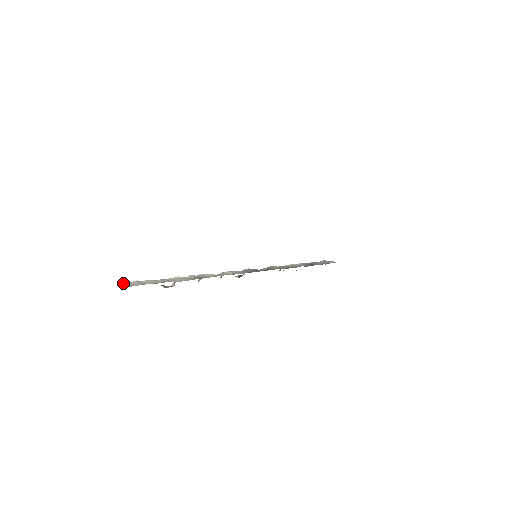
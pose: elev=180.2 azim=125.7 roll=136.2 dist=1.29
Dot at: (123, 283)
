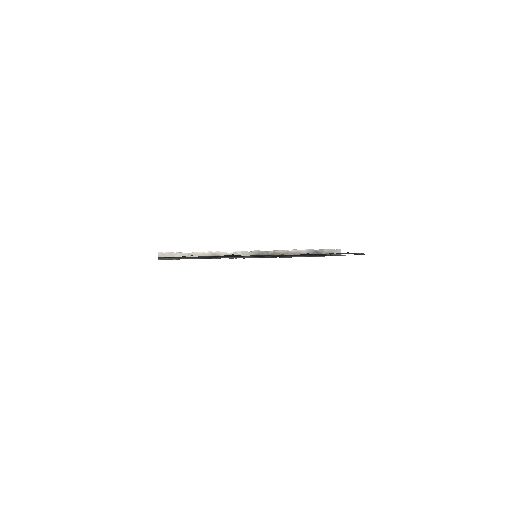
Dot at: (159, 253)
